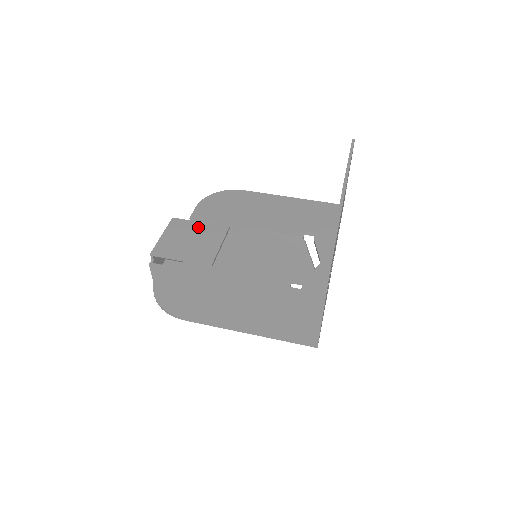
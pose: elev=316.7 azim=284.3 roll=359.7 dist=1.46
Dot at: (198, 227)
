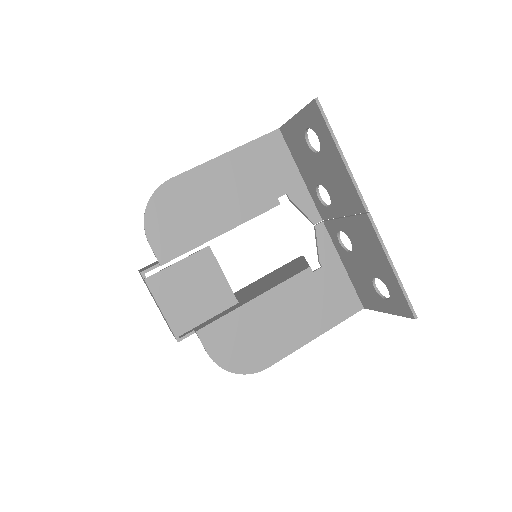
Dot at: (182, 271)
